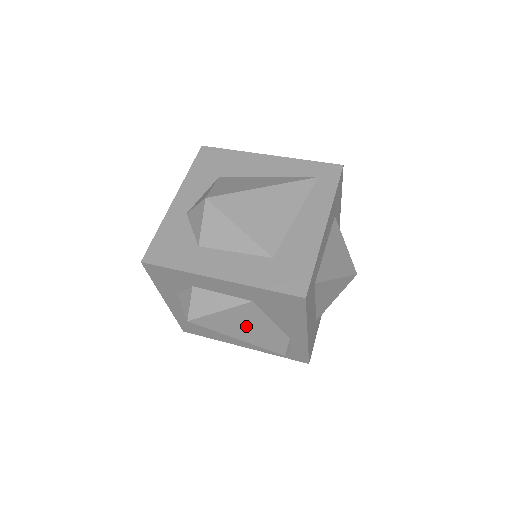
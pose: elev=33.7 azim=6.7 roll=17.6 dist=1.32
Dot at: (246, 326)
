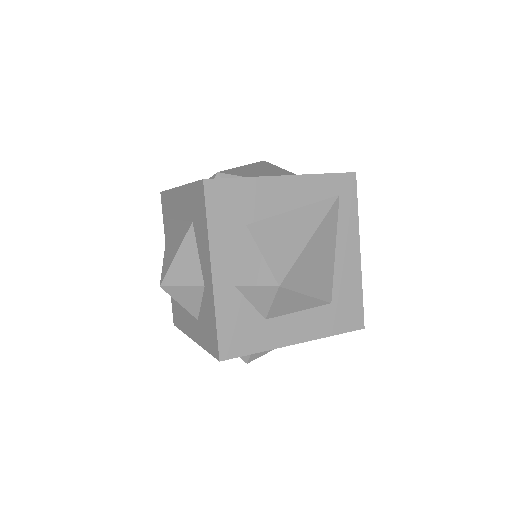
Dot at: occluded
